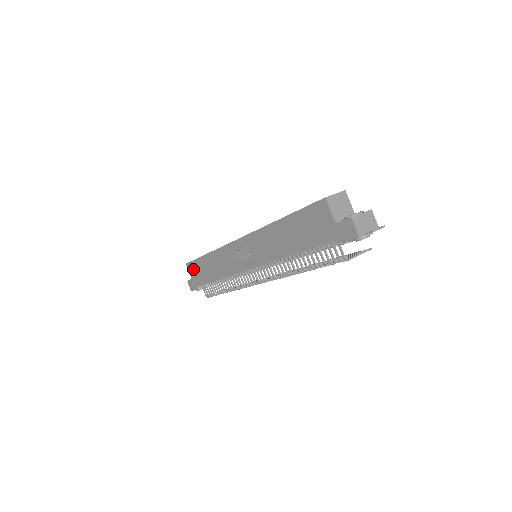
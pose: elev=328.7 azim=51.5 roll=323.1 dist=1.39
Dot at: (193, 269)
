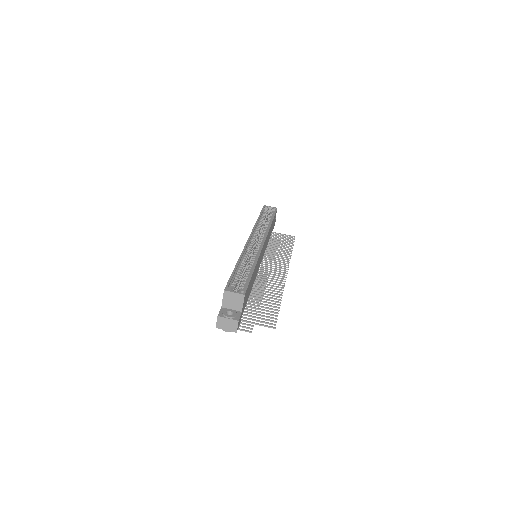
Dot at: occluded
